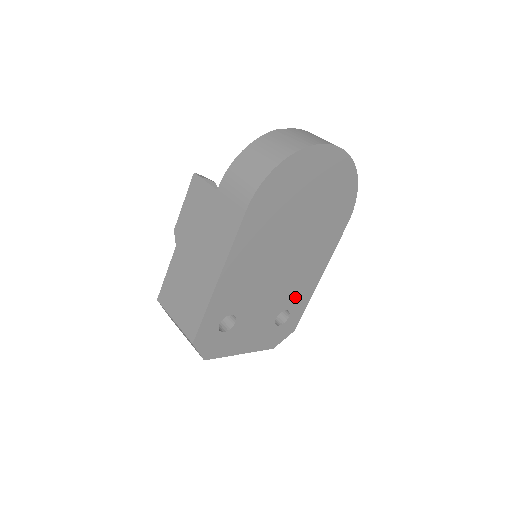
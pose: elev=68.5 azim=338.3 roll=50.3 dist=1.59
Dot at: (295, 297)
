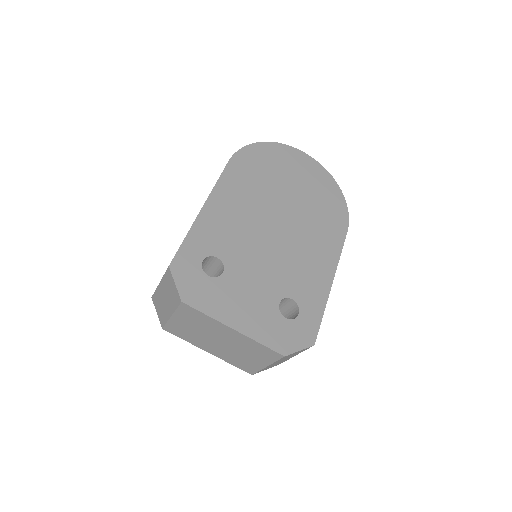
Dot at: (302, 288)
